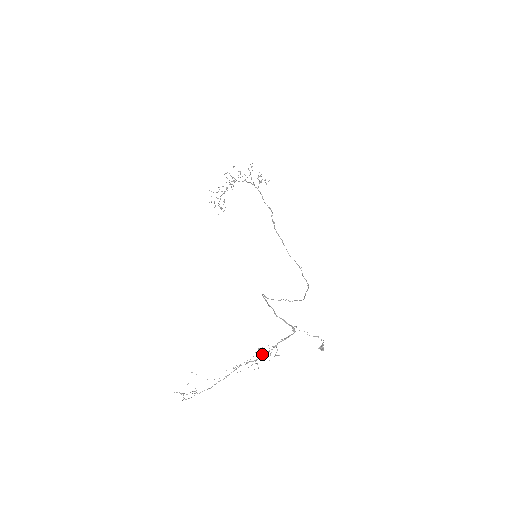
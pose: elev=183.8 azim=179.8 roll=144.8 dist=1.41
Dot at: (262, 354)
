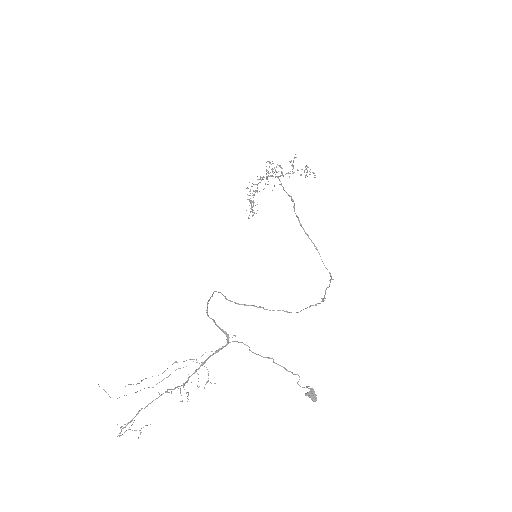
Dot at: occluded
